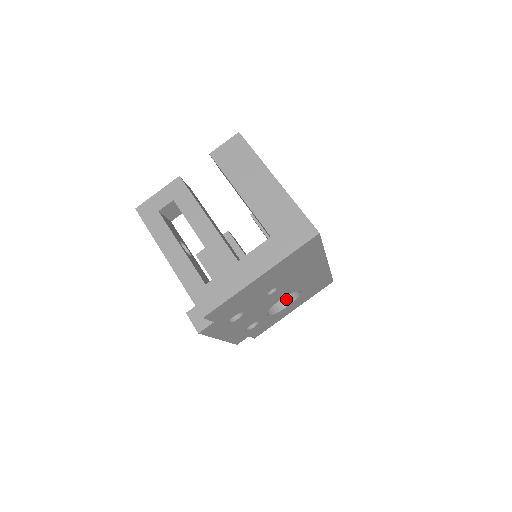
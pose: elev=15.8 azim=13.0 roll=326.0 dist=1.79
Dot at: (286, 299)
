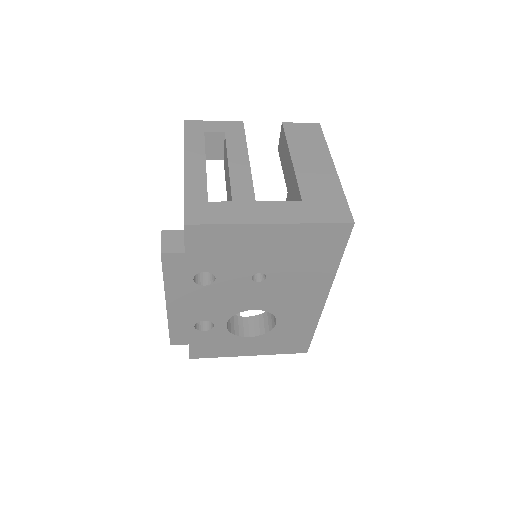
Dot at: (253, 329)
